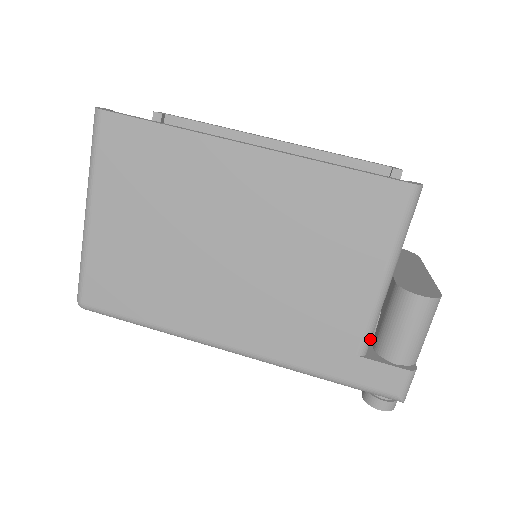
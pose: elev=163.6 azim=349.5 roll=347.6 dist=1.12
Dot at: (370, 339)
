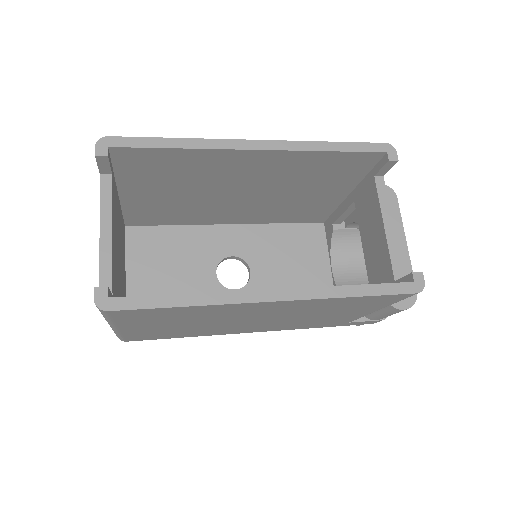
Dot at: occluded
